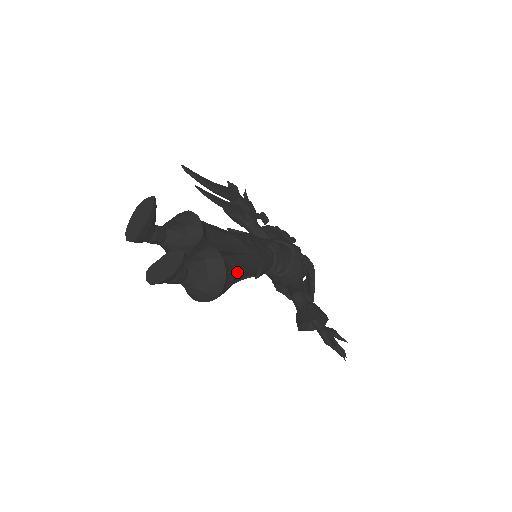
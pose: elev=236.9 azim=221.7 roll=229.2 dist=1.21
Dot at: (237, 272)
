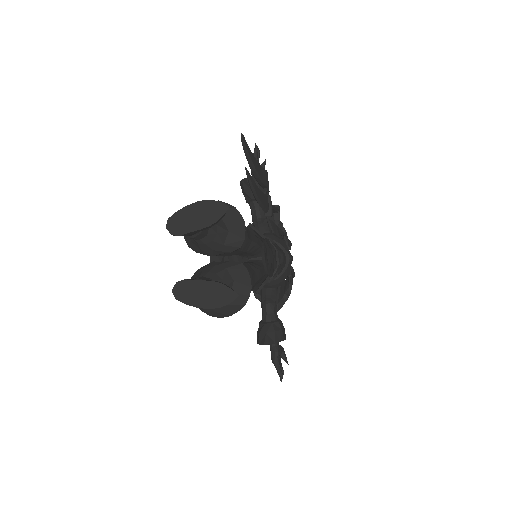
Dot at: occluded
